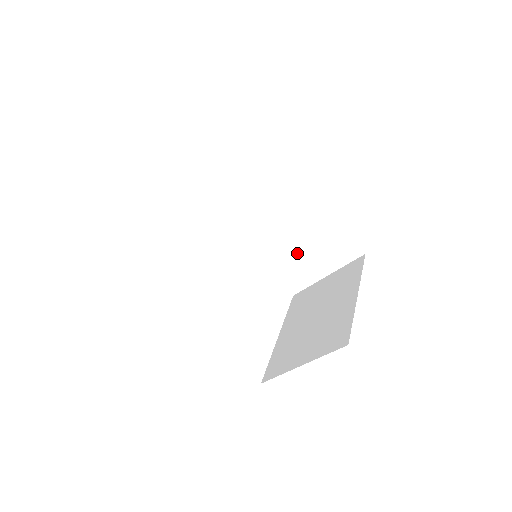
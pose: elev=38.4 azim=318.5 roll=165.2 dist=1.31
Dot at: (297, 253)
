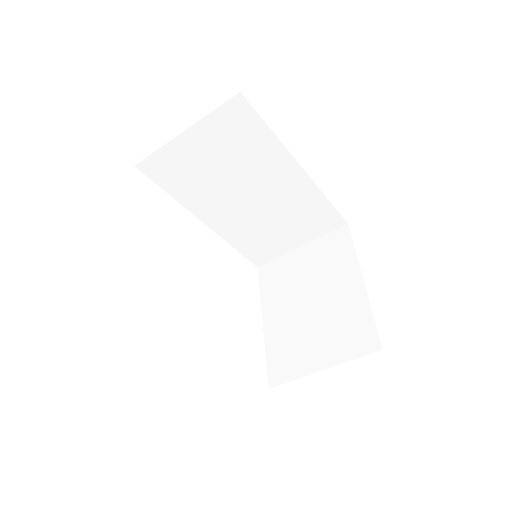
Dot at: (271, 228)
